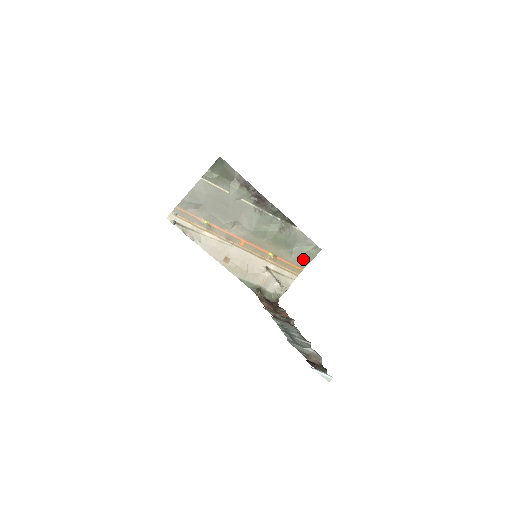
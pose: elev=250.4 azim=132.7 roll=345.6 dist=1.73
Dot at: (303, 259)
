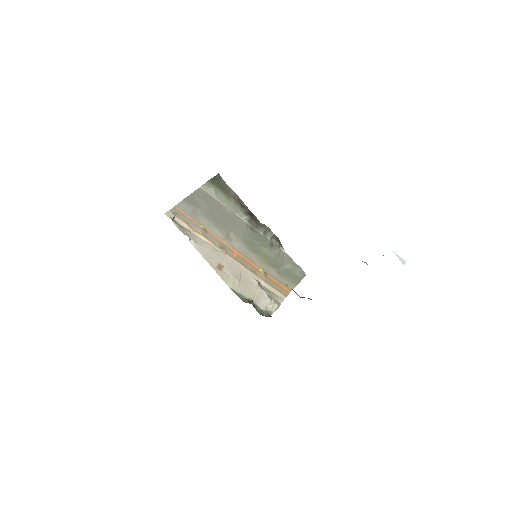
Dot at: (291, 281)
